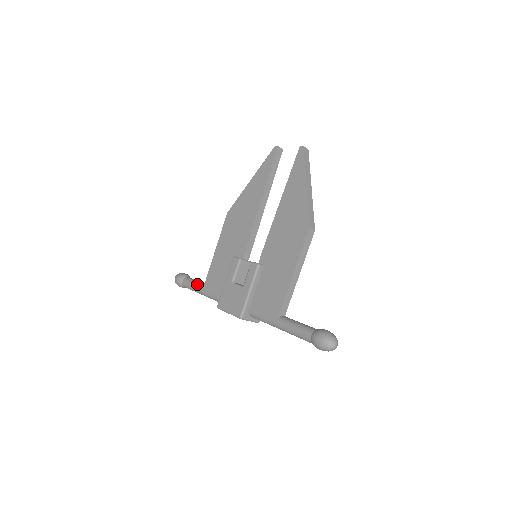
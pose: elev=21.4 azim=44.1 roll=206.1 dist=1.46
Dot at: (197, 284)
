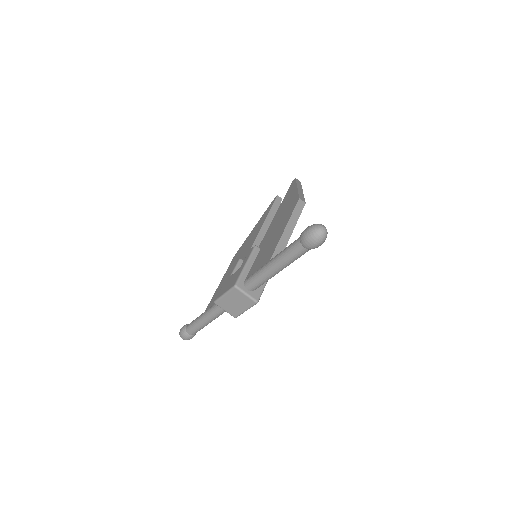
Dot at: occluded
